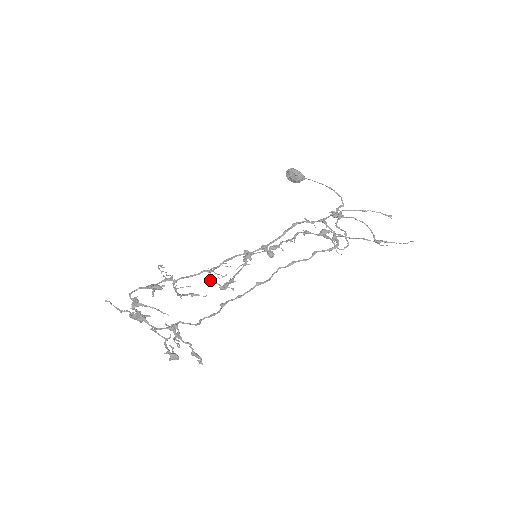
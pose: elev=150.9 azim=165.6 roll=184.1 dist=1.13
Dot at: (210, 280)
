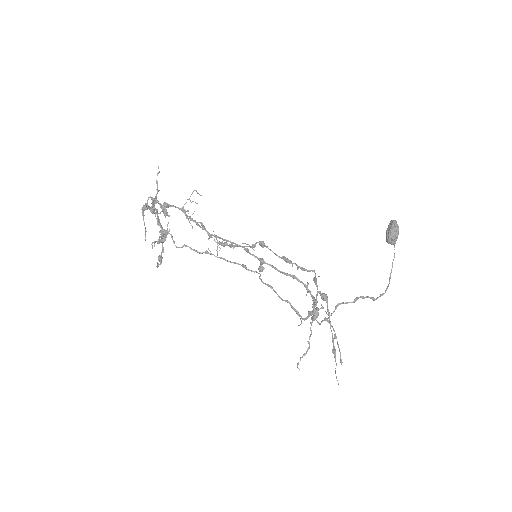
Dot at: (214, 234)
